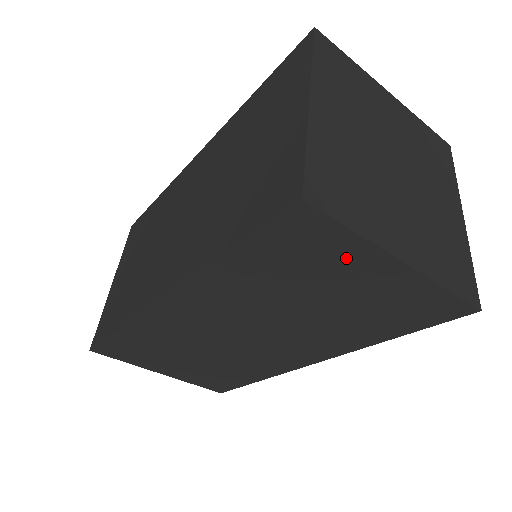
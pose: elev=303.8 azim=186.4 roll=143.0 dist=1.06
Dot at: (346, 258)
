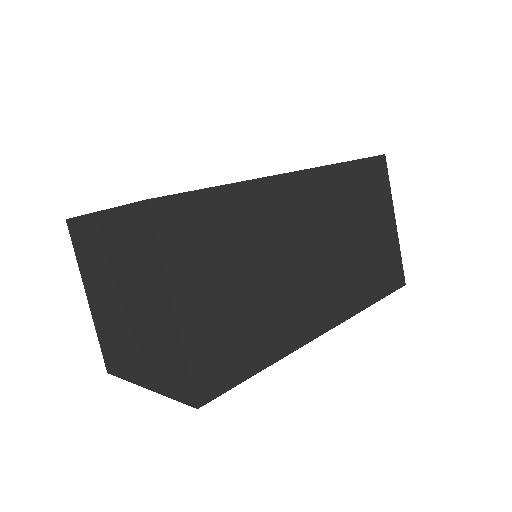
Dot at: (383, 202)
